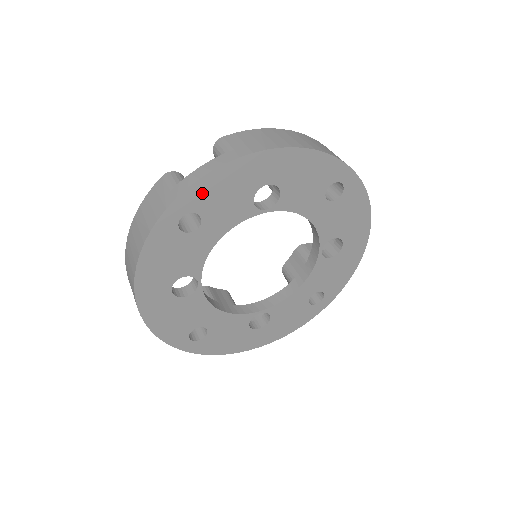
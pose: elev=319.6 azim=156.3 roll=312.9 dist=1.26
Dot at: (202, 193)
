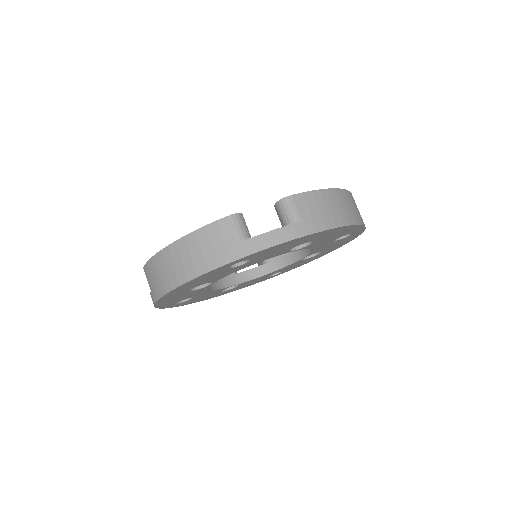
Dot at: (264, 252)
